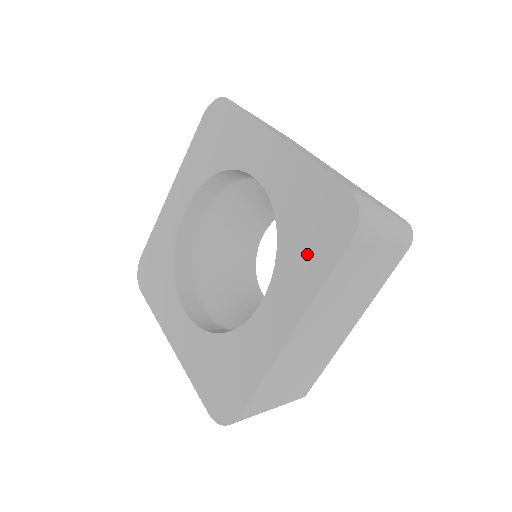
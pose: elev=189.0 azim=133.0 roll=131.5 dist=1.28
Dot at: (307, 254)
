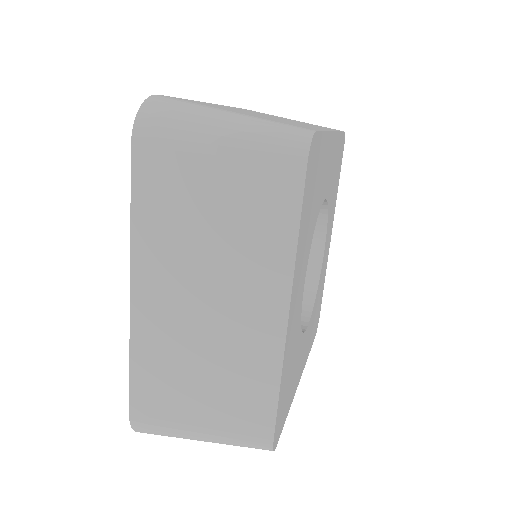
Dot at: occluded
